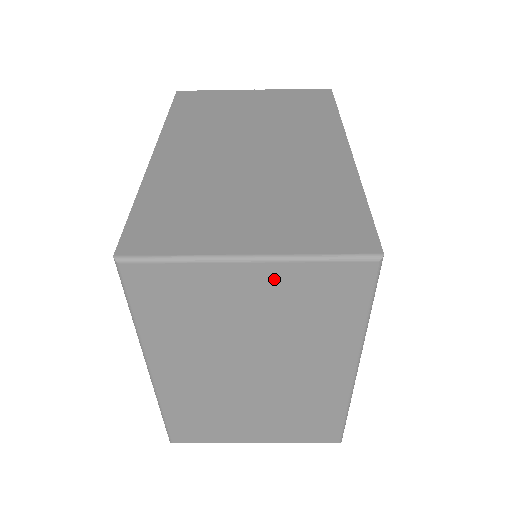
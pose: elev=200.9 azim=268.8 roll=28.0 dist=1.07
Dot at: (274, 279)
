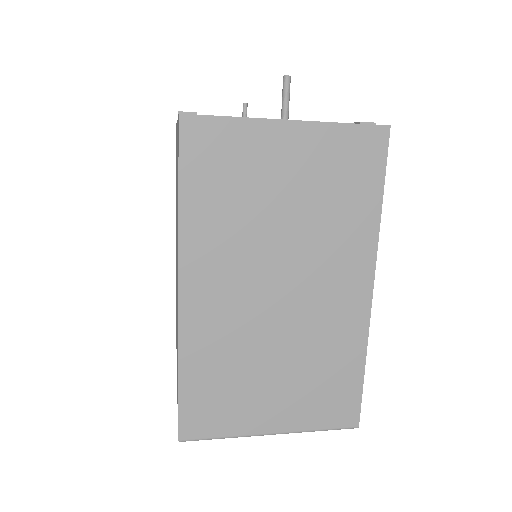
Dot at: occluded
